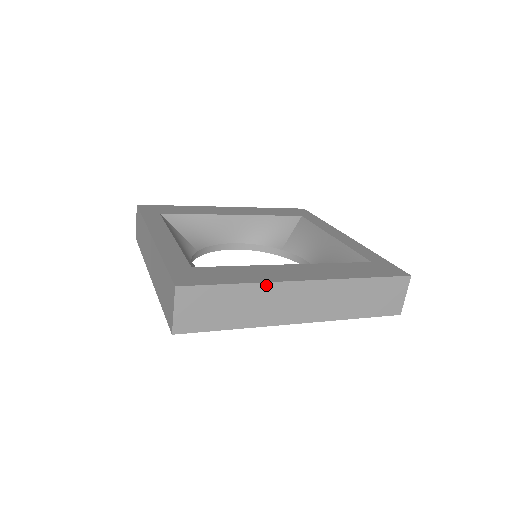
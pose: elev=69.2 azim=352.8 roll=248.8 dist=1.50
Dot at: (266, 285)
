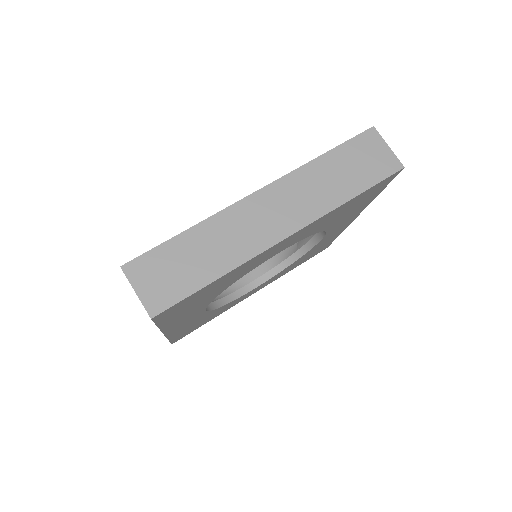
Dot at: (216, 217)
